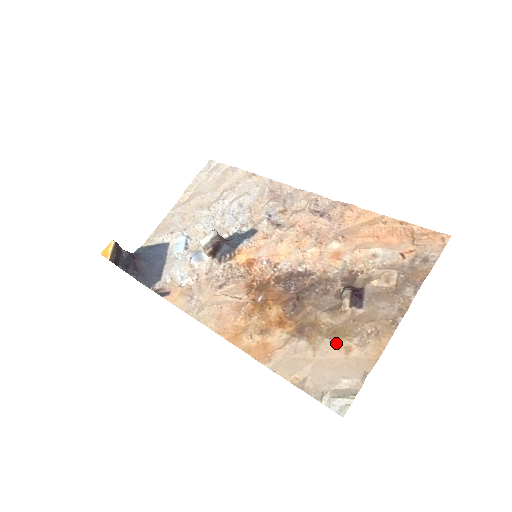
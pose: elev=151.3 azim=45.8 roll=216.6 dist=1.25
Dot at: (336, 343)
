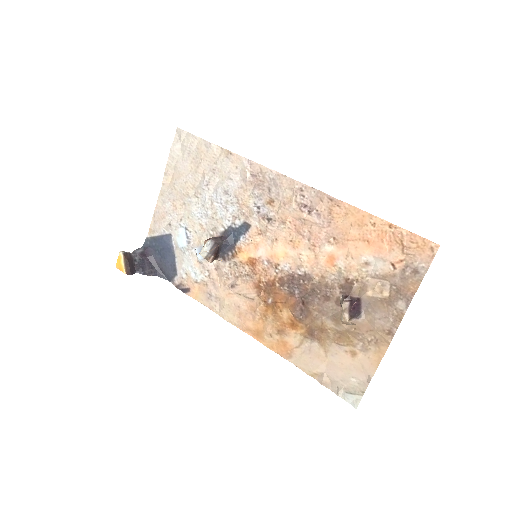
Dot at: (343, 347)
